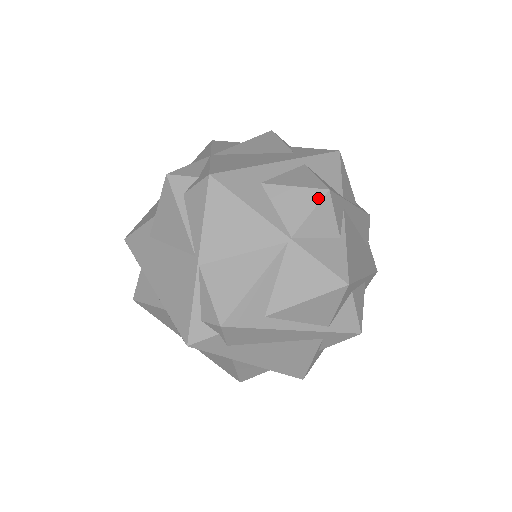
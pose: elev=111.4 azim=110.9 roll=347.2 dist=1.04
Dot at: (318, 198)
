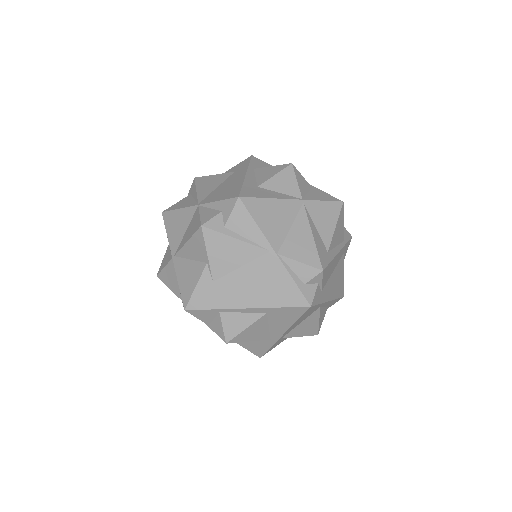
Dot at: (292, 171)
